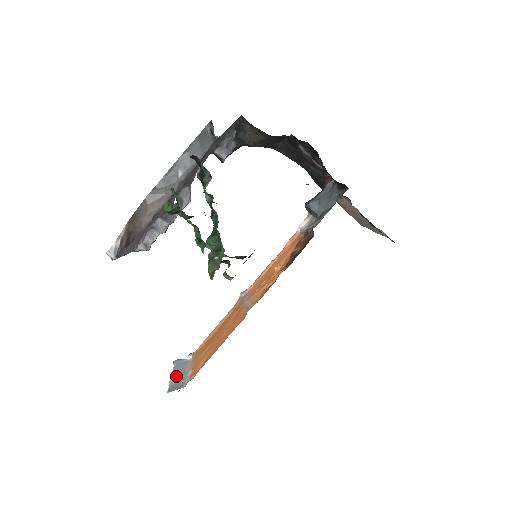
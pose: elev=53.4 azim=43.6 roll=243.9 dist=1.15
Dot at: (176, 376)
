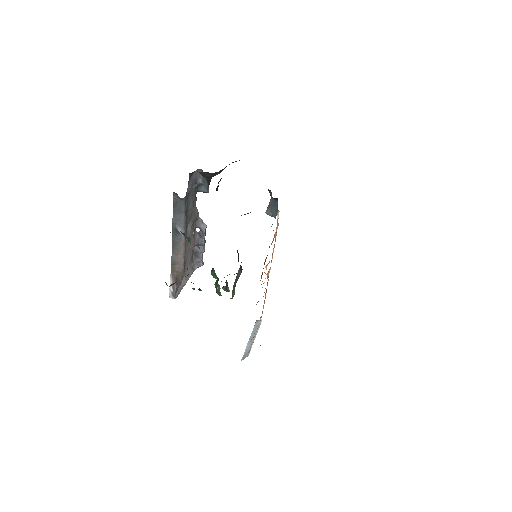
Dot at: (249, 342)
